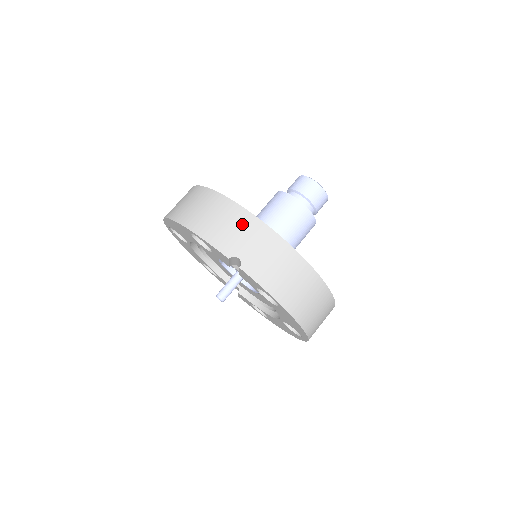
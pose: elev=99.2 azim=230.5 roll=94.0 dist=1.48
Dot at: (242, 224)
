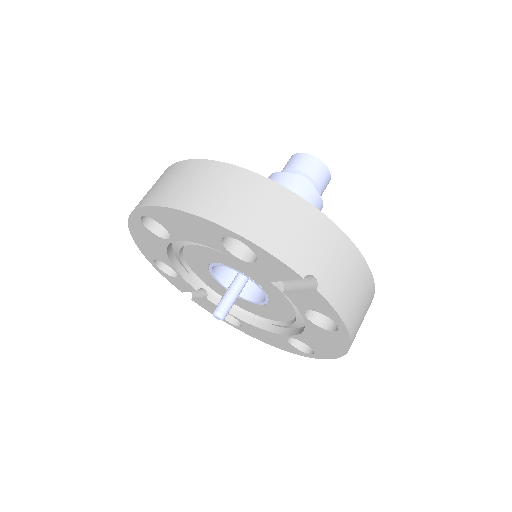
Dot at: (313, 227)
